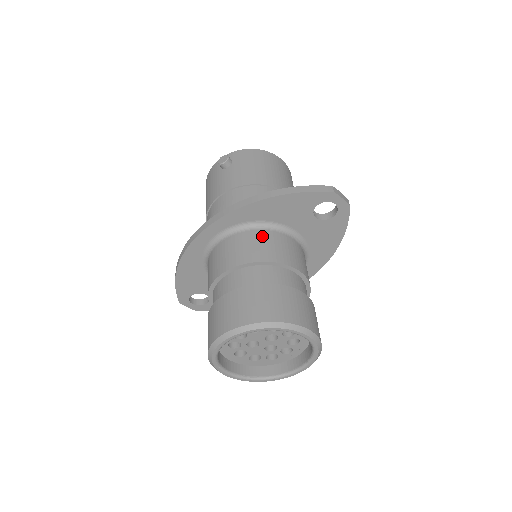
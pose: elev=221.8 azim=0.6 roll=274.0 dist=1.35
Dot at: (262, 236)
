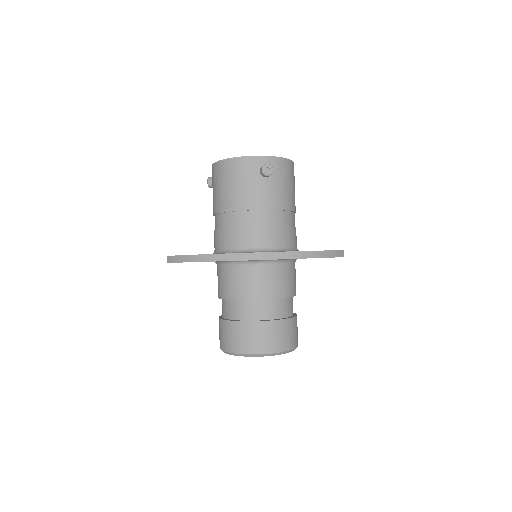
Dot at: (288, 271)
